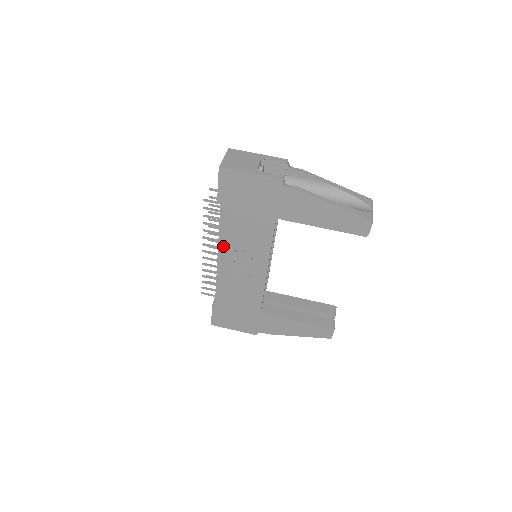
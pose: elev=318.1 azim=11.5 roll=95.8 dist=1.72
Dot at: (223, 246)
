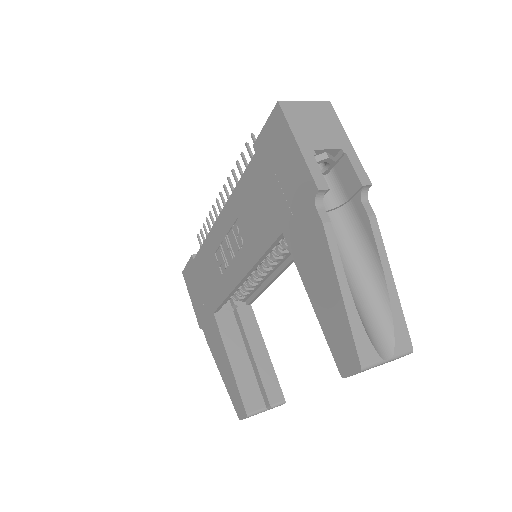
Dot at: (229, 205)
